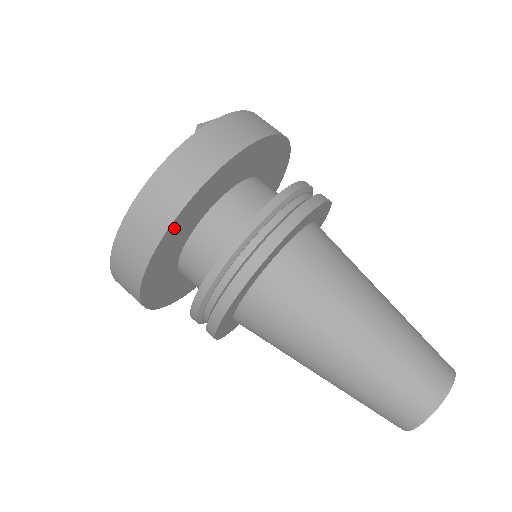
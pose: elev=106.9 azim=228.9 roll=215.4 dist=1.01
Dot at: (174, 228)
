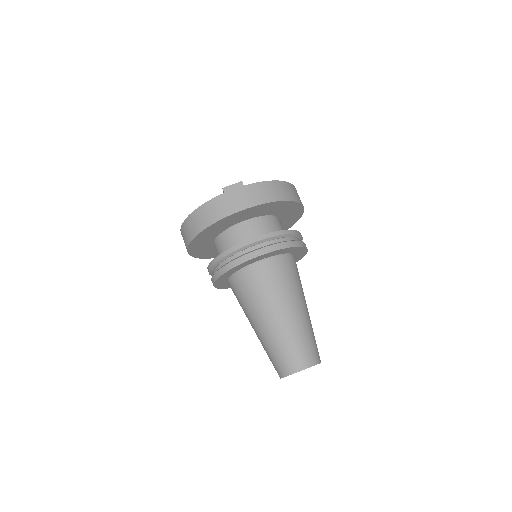
Dot at: (195, 242)
